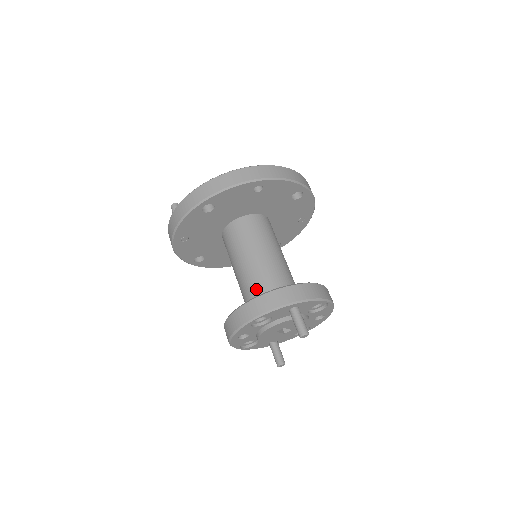
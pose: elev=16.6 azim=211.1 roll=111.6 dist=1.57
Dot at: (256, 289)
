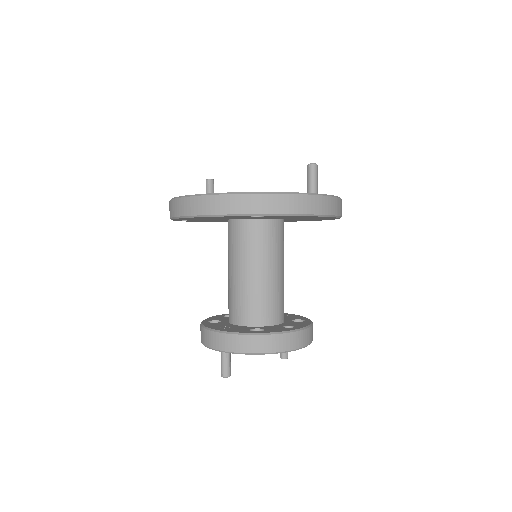
Dot at: (228, 303)
